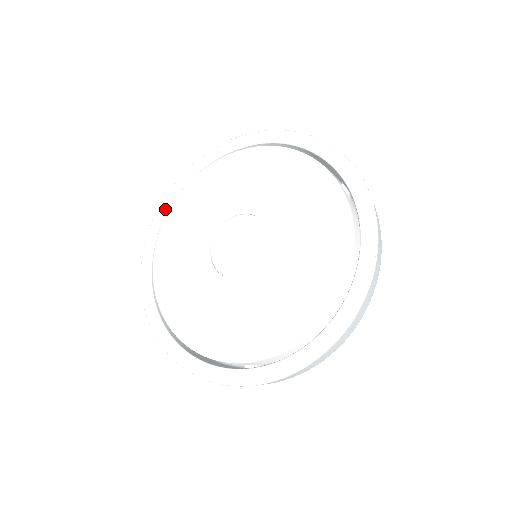
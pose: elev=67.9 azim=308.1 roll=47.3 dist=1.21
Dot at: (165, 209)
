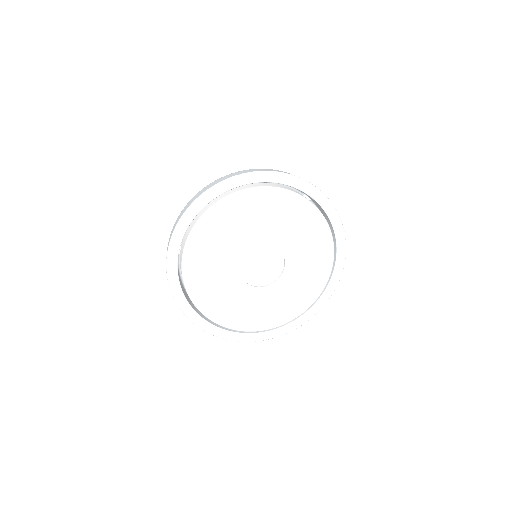
Dot at: (232, 186)
